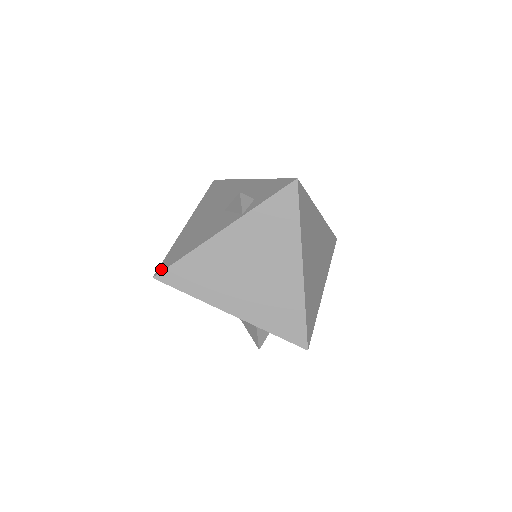
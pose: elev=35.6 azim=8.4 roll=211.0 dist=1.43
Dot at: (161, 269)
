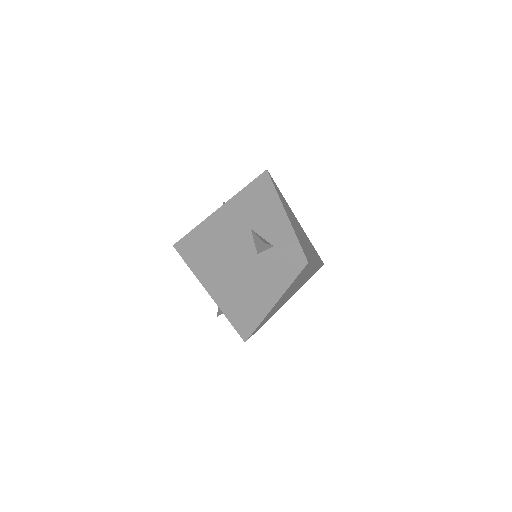
Dot at: (182, 243)
